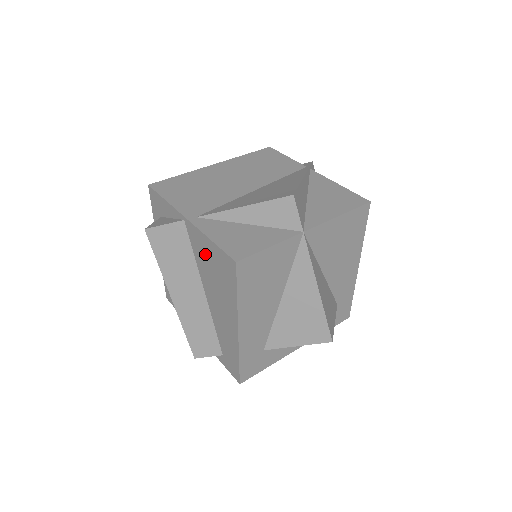
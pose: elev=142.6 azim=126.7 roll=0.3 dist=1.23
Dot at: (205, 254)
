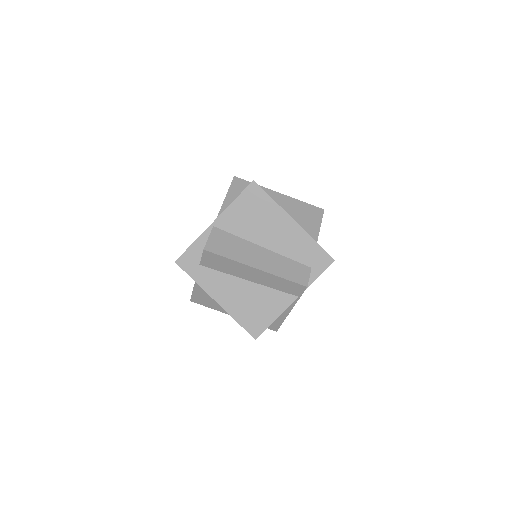
Dot at: (240, 217)
